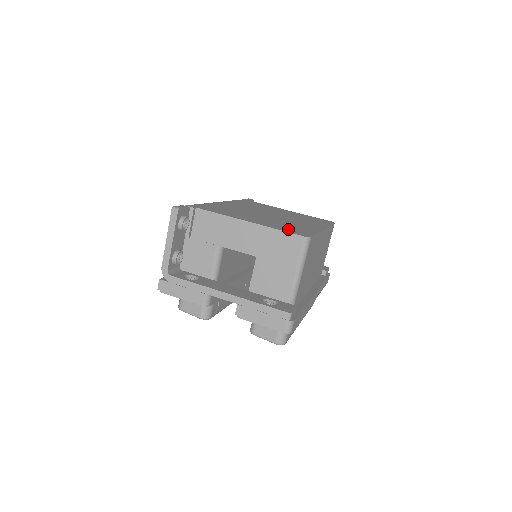
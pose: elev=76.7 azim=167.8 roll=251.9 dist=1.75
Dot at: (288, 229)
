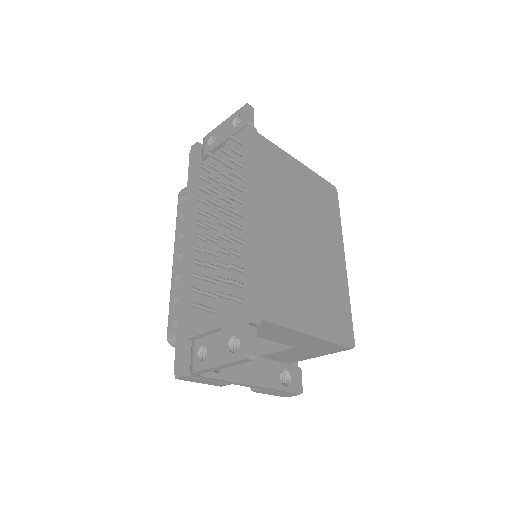
Dot at: (337, 326)
